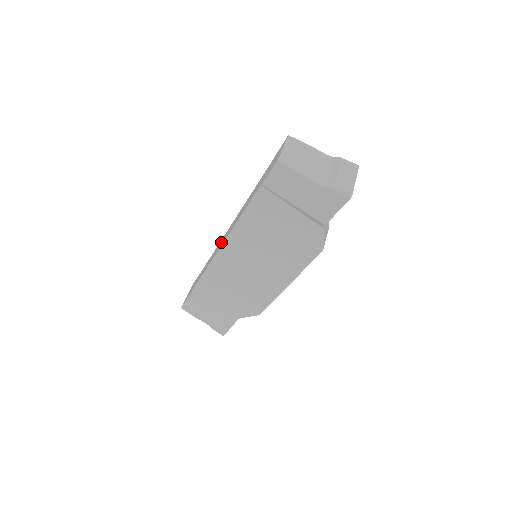
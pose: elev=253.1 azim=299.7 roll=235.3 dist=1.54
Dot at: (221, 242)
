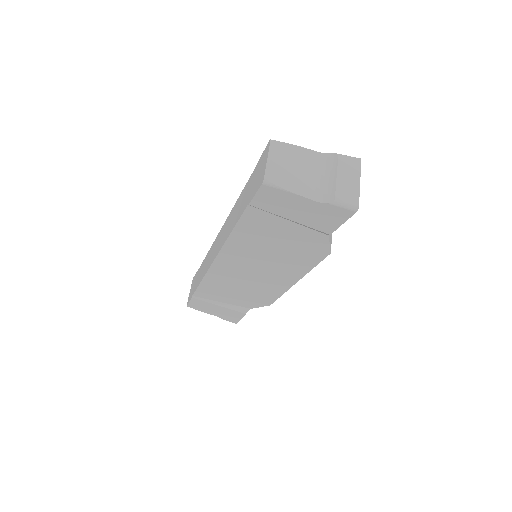
Dot at: (215, 247)
